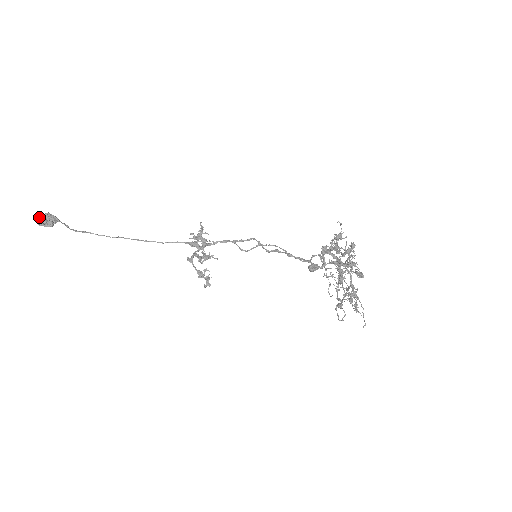
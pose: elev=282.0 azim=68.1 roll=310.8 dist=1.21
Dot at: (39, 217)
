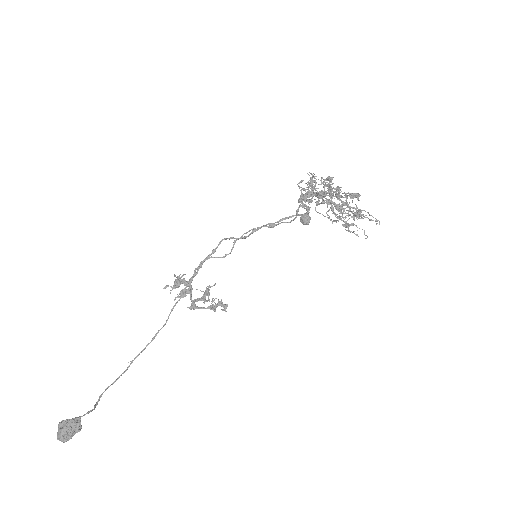
Dot at: (63, 437)
